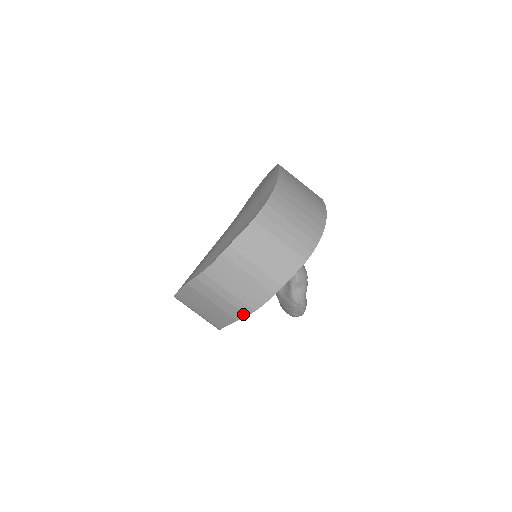
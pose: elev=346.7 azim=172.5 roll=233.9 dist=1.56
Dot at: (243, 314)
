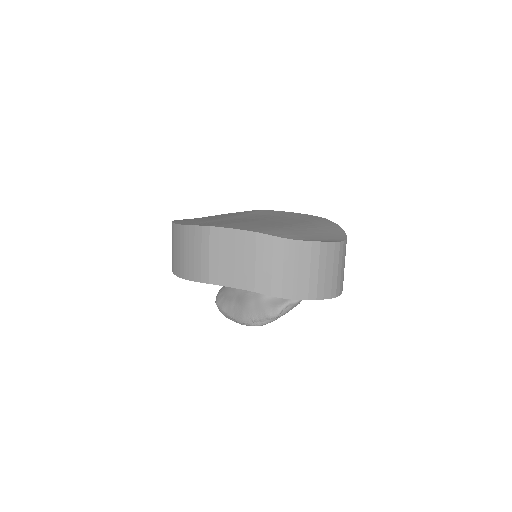
Dot at: (269, 292)
